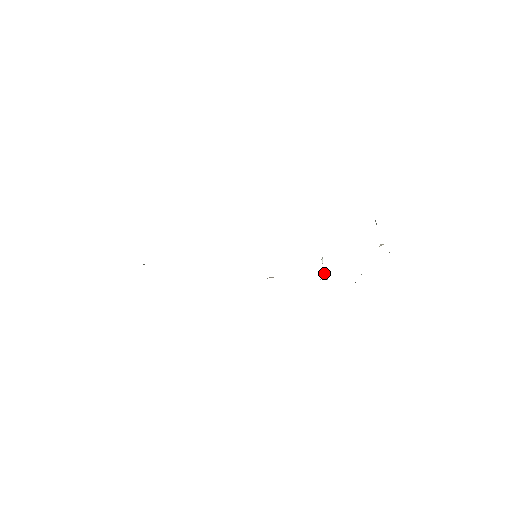
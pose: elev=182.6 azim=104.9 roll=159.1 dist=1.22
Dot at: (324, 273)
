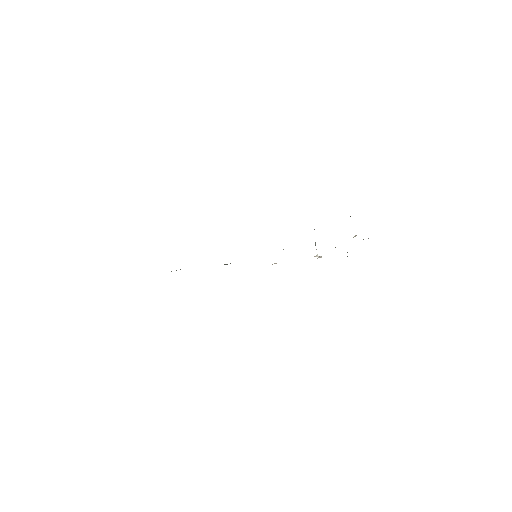
Dot at: (317, 255)
